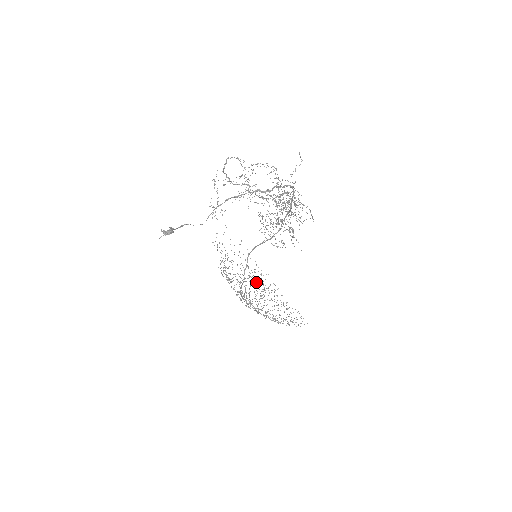
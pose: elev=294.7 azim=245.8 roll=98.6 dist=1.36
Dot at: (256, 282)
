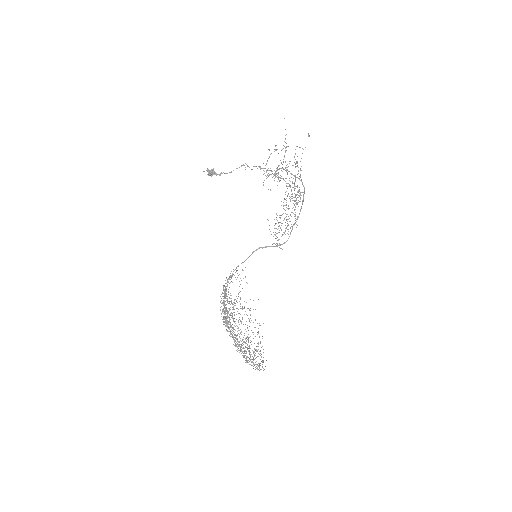
Dot at: (249, 352)
